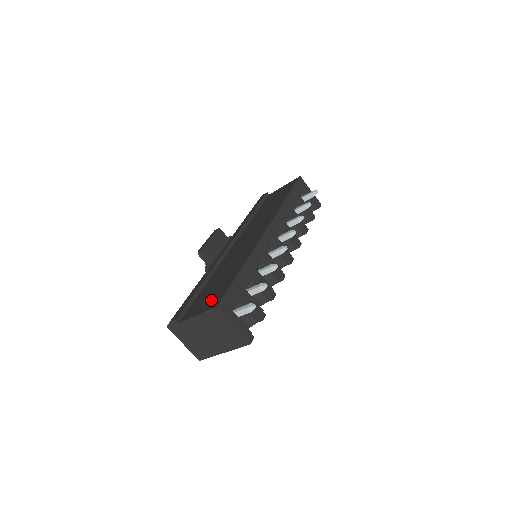
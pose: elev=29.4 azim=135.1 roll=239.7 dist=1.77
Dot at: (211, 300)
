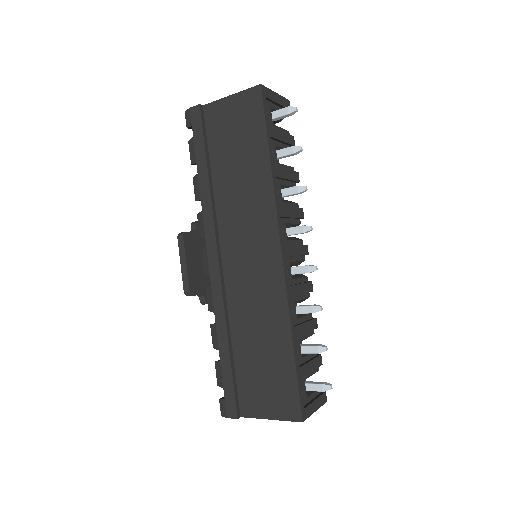
Dot at: (278, 400)
